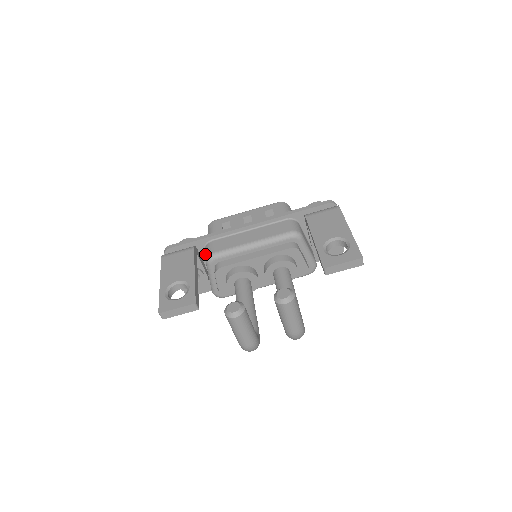
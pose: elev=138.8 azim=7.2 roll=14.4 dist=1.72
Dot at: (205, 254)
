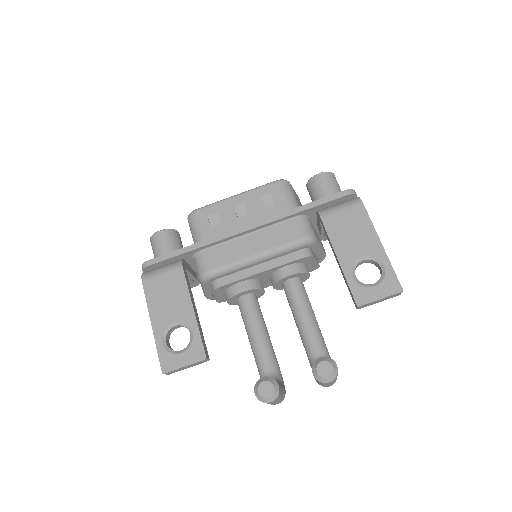
Dot at: (196, 268)
